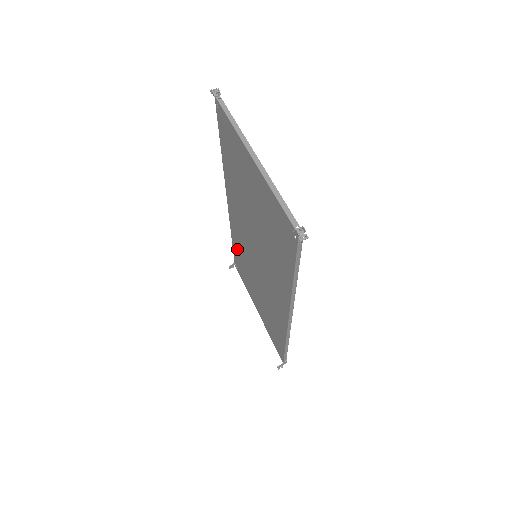
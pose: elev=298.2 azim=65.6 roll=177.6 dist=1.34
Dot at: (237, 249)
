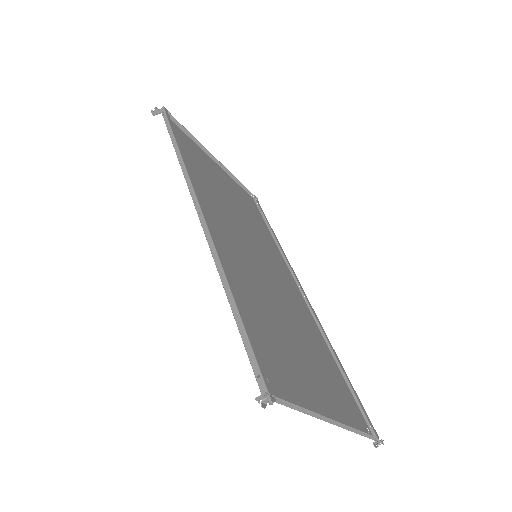
Dot at: (190, 166)
